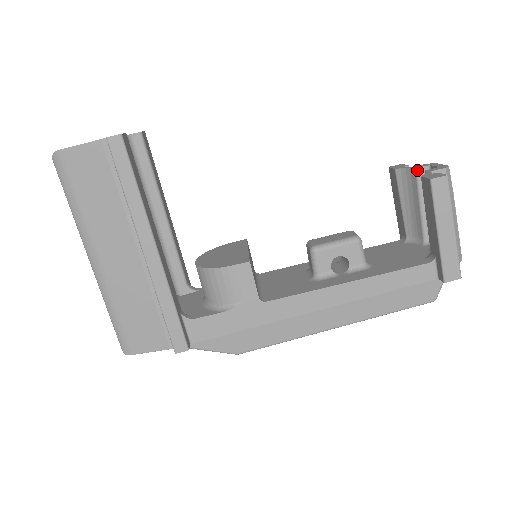
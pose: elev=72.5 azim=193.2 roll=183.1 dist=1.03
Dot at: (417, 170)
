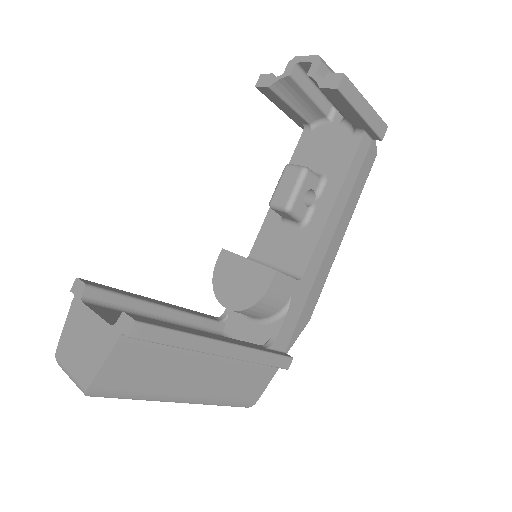
Dot at: (291, 76)
